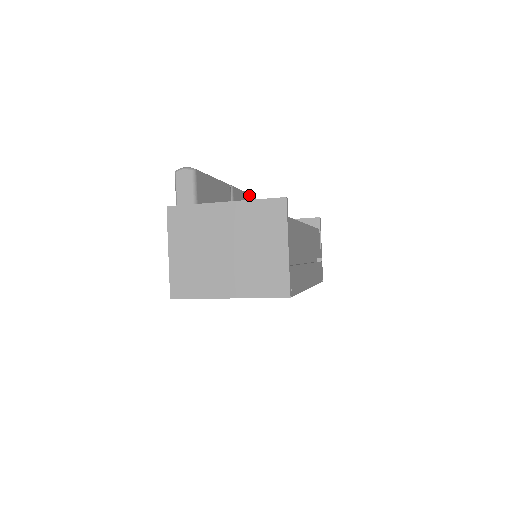
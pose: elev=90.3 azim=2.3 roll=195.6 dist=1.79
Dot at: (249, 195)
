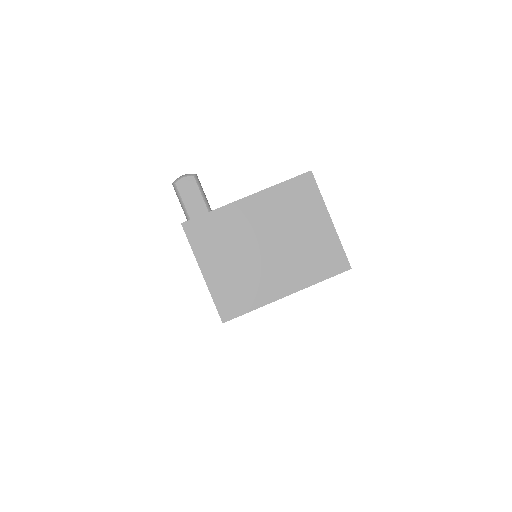
Dot at: occluded
